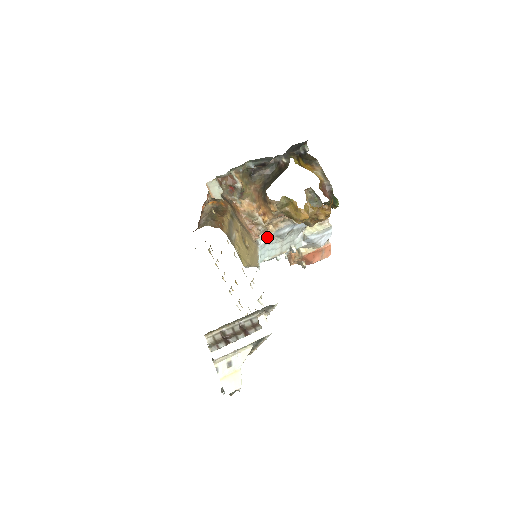
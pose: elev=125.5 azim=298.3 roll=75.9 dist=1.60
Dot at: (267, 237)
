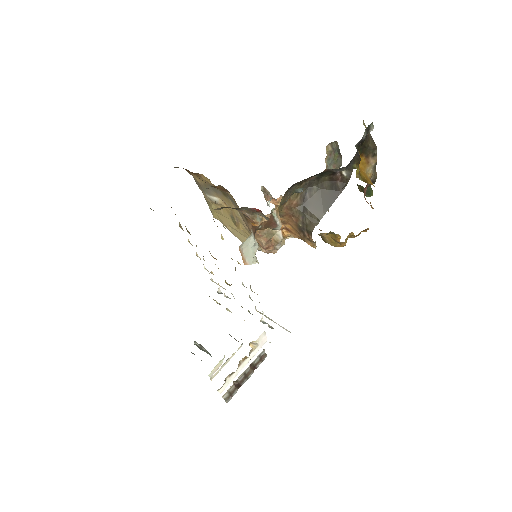
Dot at: occluded
